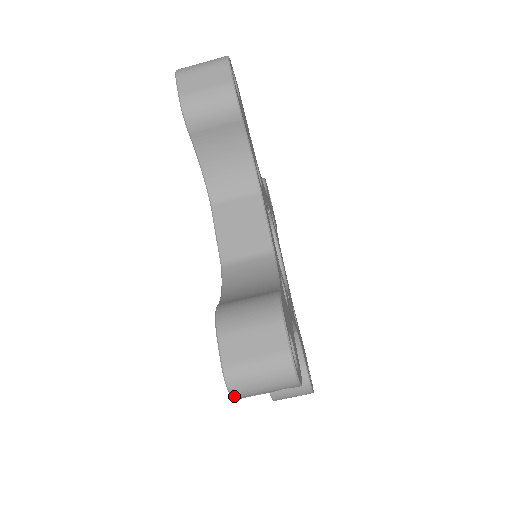
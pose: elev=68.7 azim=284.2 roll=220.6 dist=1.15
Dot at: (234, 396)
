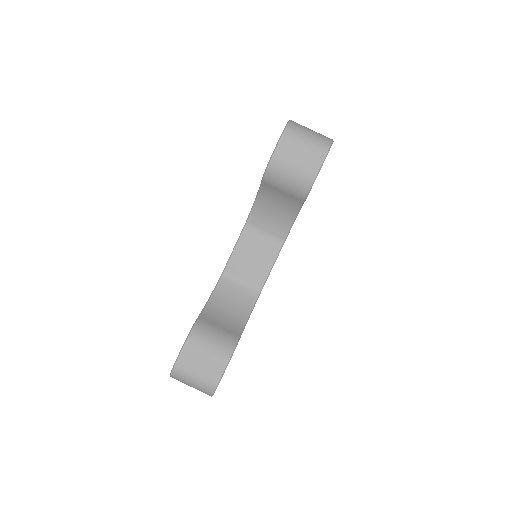
Dot at: (172, 377)
